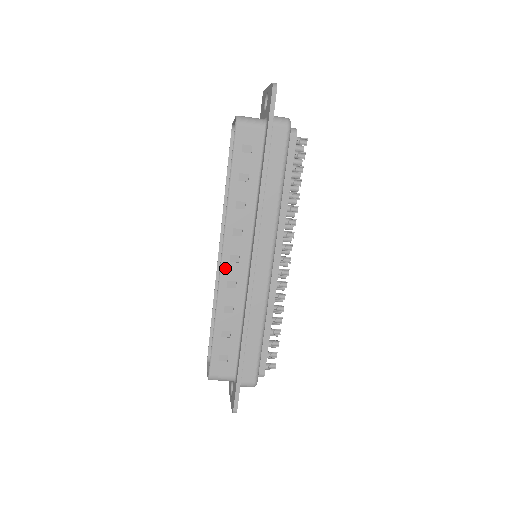
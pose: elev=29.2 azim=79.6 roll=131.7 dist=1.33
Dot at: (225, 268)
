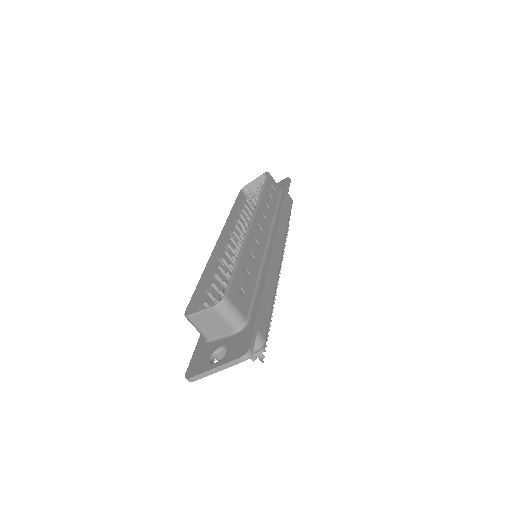
Dot at: (253, 227)
